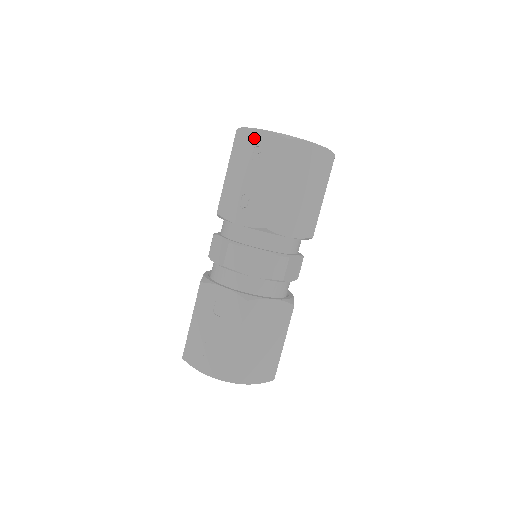
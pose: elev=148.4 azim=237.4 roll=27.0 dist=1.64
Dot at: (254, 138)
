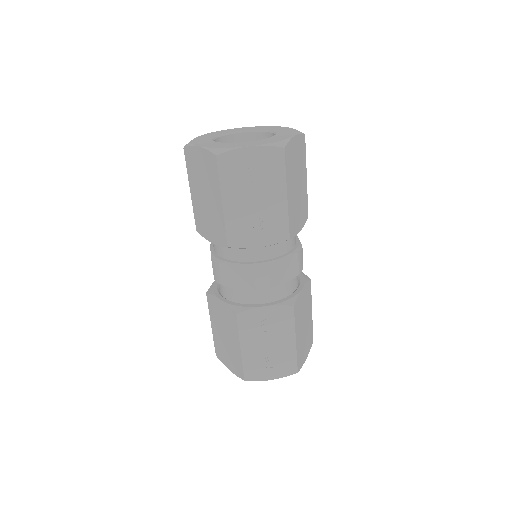
Dot at: (243, 158)
